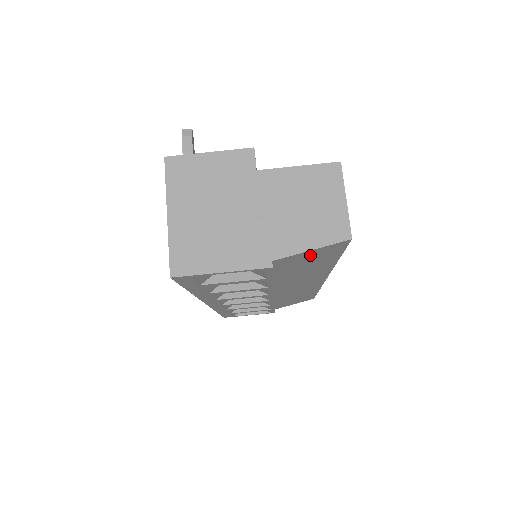
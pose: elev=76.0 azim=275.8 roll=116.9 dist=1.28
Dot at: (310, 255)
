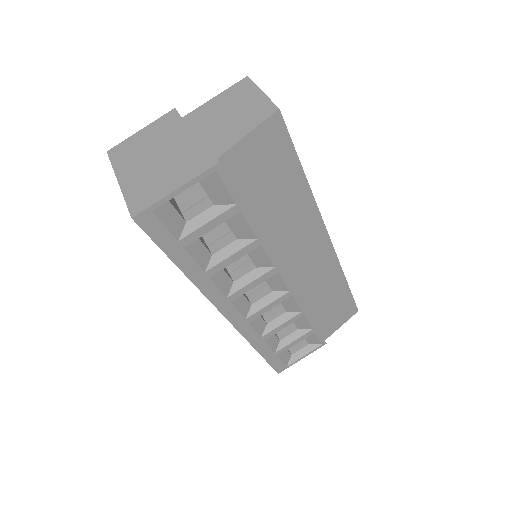
Dot at: (256, 151)
